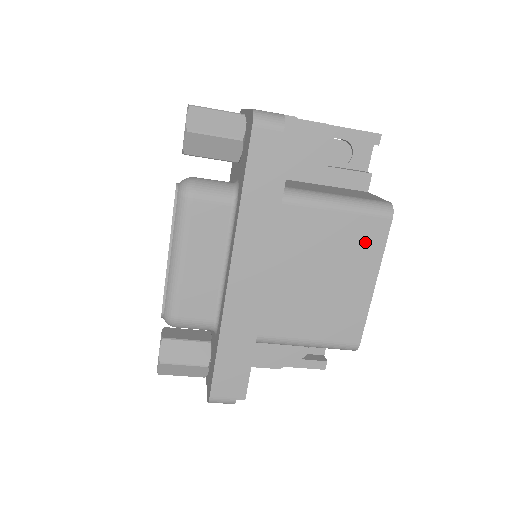
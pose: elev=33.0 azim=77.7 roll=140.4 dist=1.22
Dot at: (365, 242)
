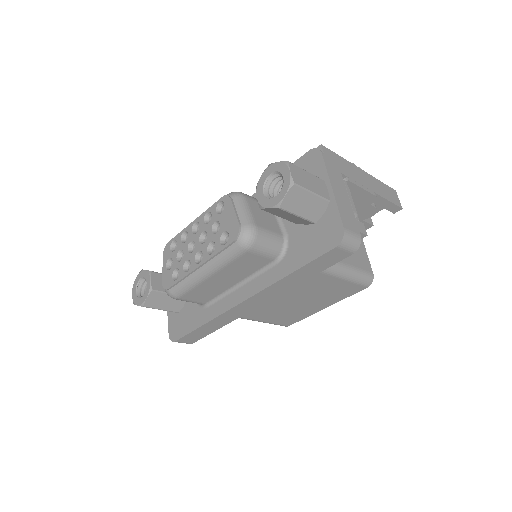
Dot at: (340, 293)
